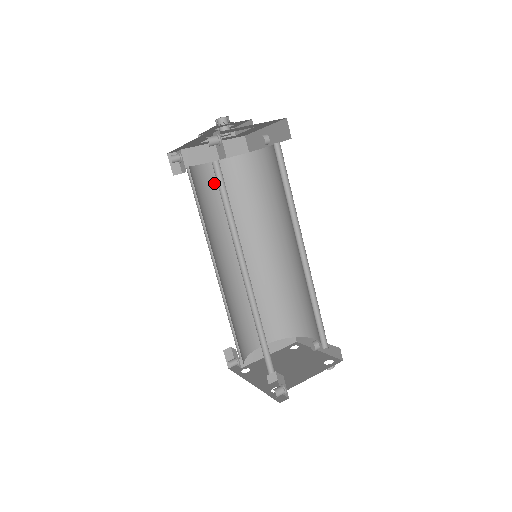
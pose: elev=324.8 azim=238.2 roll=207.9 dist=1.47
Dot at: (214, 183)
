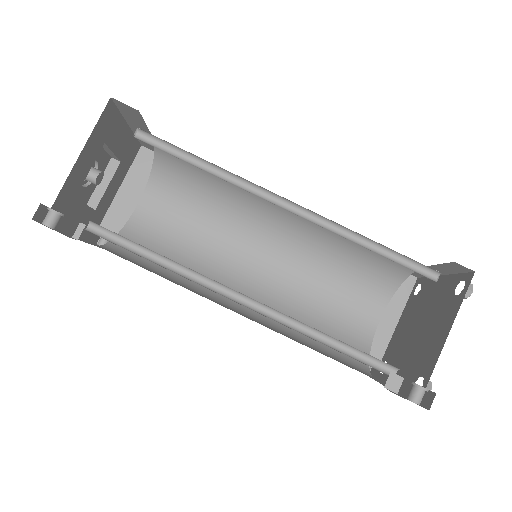
Dot at: (159, 223)
